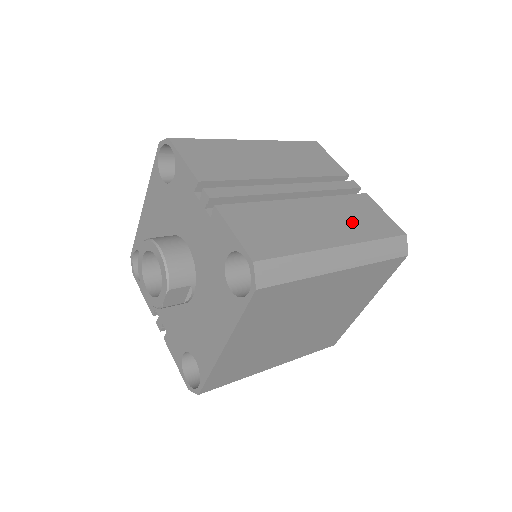
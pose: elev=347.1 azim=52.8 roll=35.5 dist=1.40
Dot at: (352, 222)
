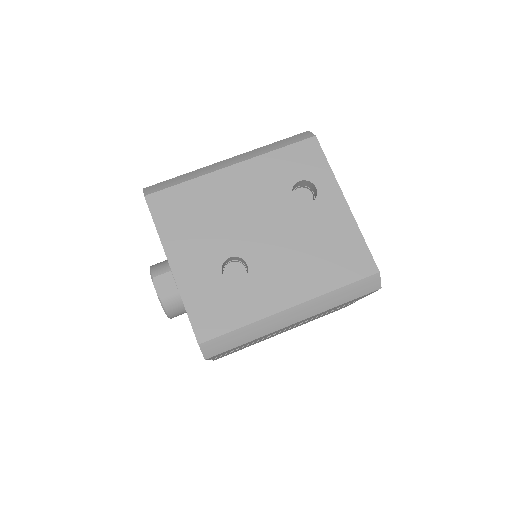
Dot at: occluded
